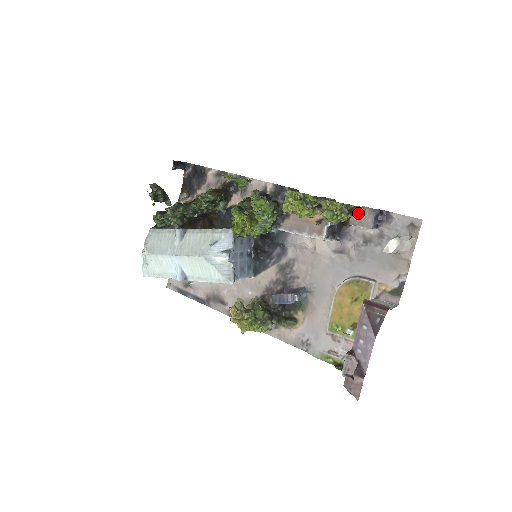
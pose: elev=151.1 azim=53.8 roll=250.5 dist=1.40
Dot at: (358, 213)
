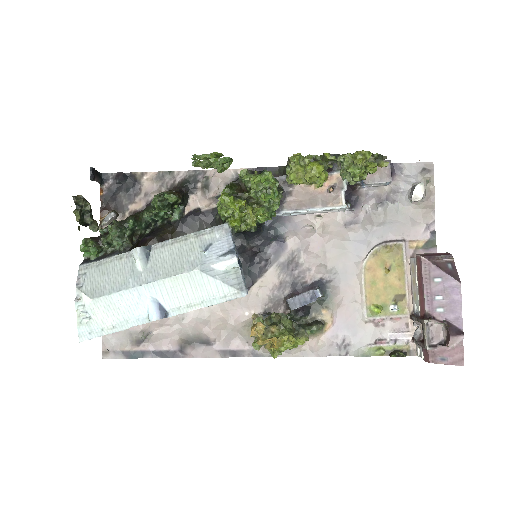
Dot at: (385, 161)
